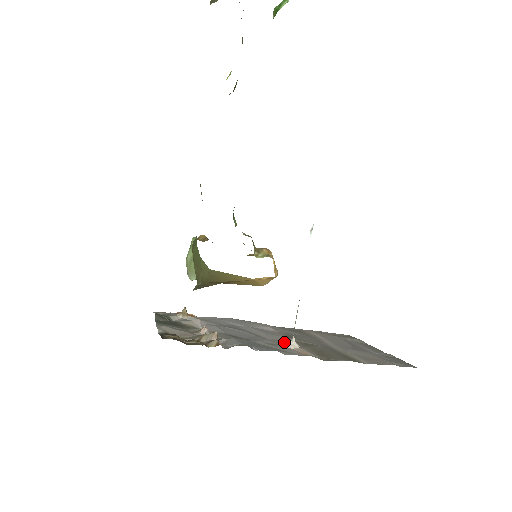
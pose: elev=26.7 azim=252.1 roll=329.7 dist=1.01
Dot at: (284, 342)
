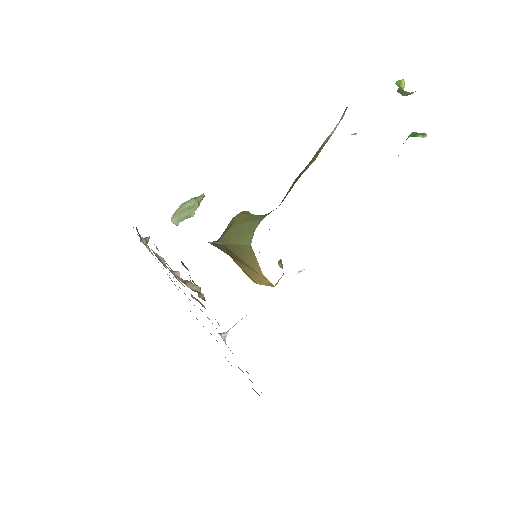
Dot at: occluded
